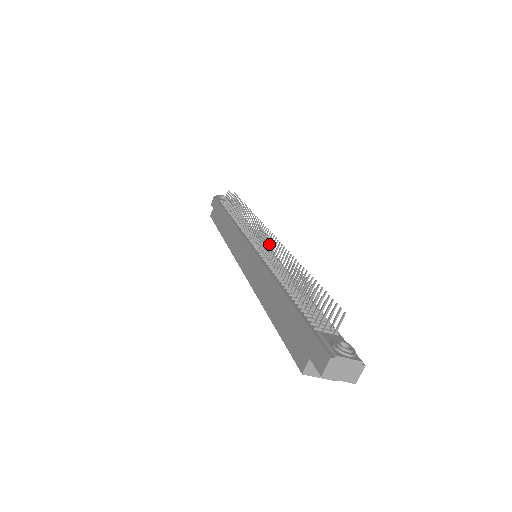
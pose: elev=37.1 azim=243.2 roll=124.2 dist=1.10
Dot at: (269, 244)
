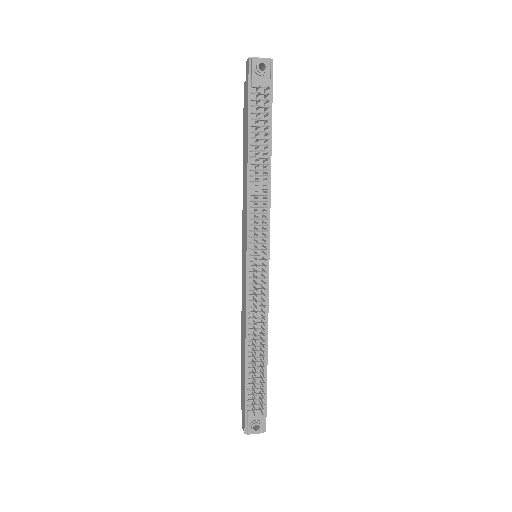
Dot at: (255, 289)
